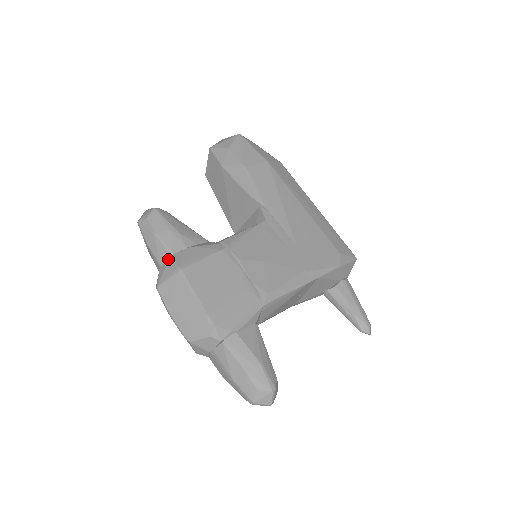
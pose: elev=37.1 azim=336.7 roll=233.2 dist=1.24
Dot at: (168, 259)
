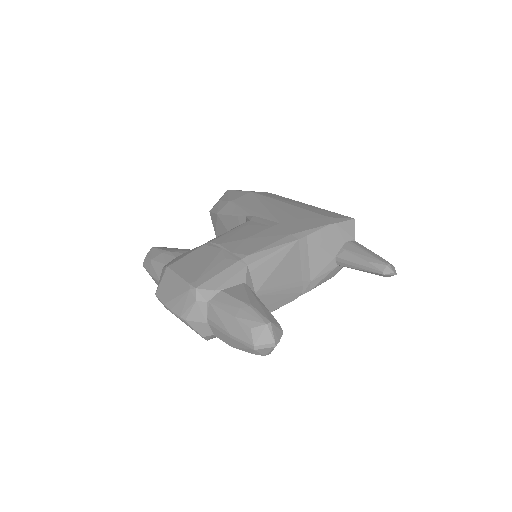
Dot at: (162, 271)
